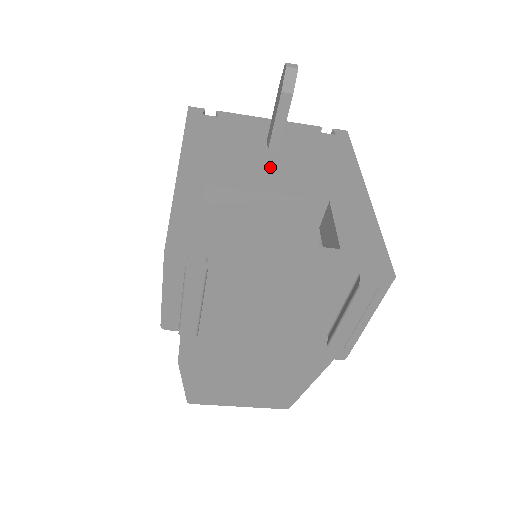
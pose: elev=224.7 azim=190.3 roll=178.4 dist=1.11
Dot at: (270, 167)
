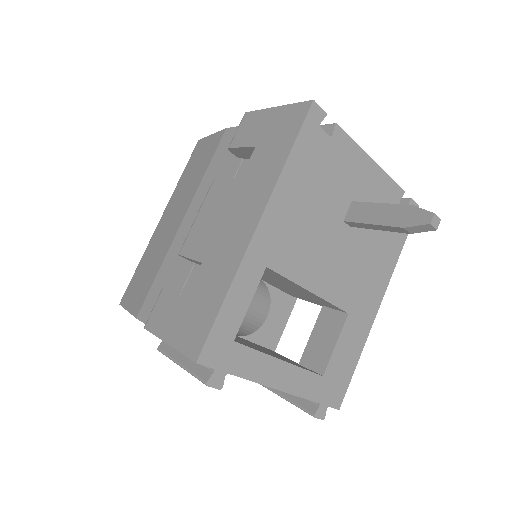
Dot at: (332, 251)
